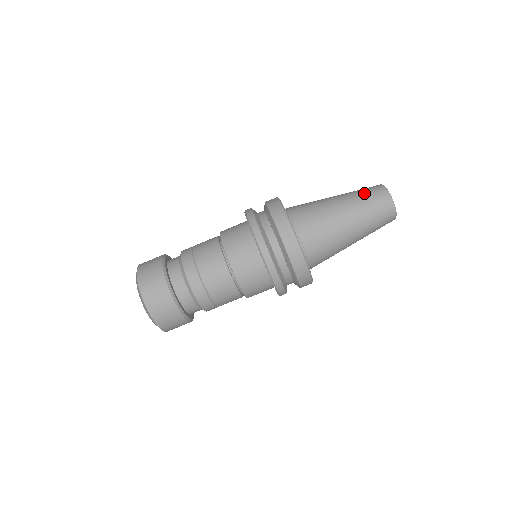
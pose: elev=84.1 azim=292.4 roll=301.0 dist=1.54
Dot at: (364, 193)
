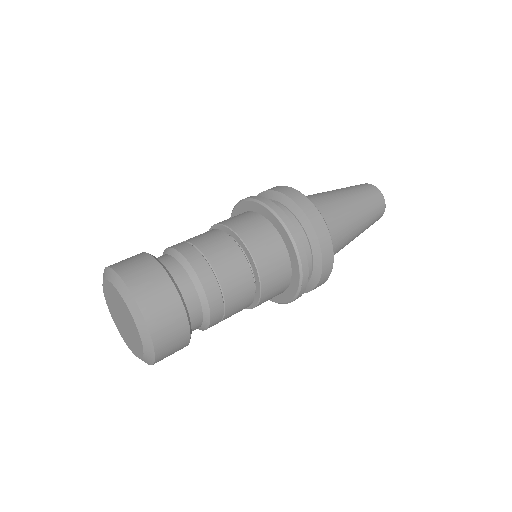
Dot at: occluded
